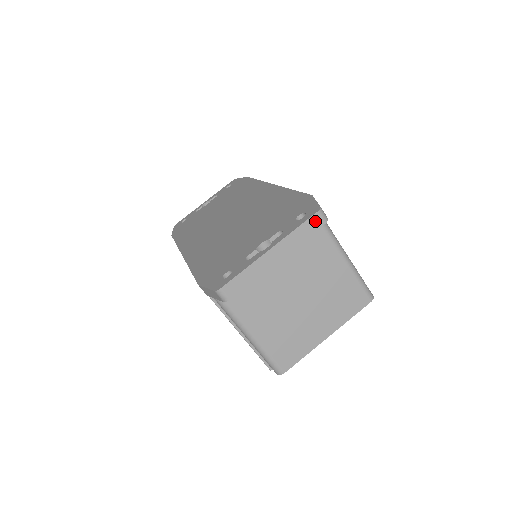
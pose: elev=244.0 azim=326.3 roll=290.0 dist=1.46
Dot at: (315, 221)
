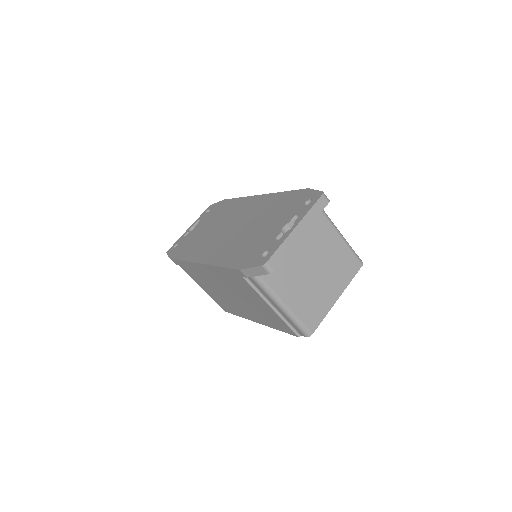
Dot at: (322, 202)
